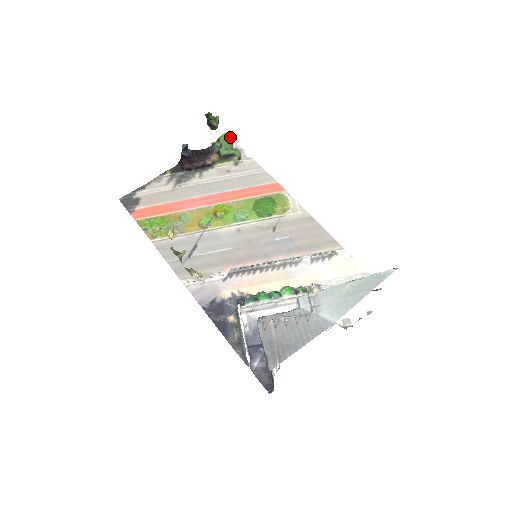
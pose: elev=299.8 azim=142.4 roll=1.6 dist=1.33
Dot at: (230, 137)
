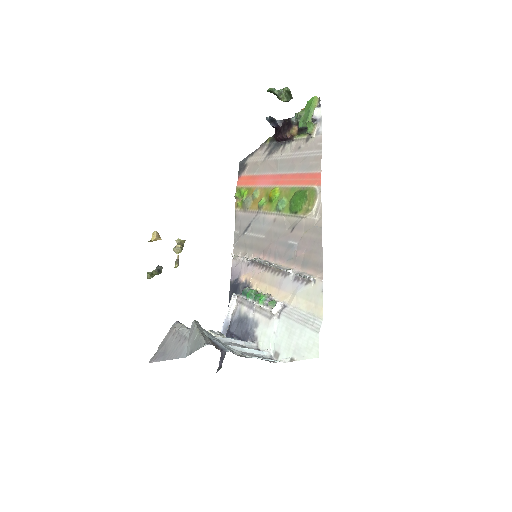
Dot at: (319, 101)
